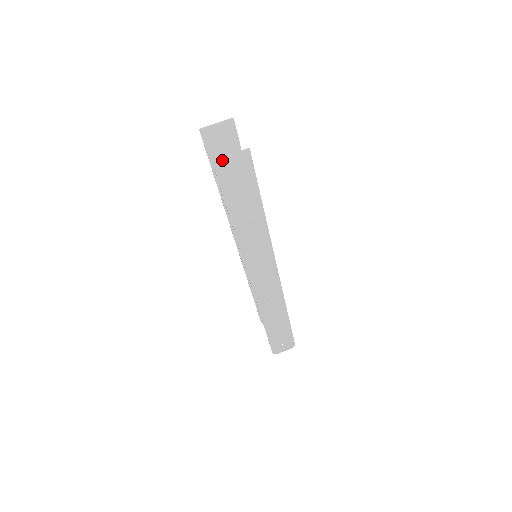
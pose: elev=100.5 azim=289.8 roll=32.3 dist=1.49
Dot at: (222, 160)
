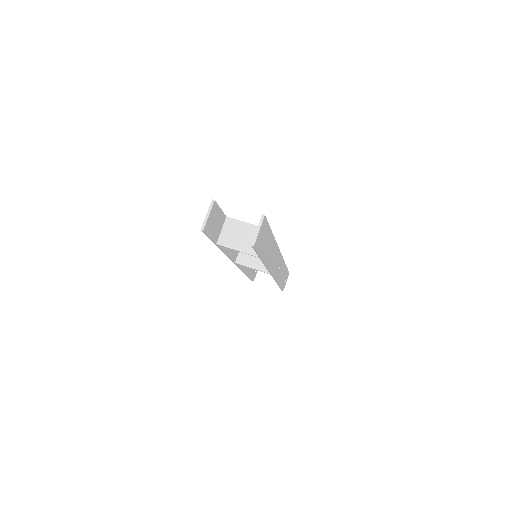
Dot at: (256, 239)
